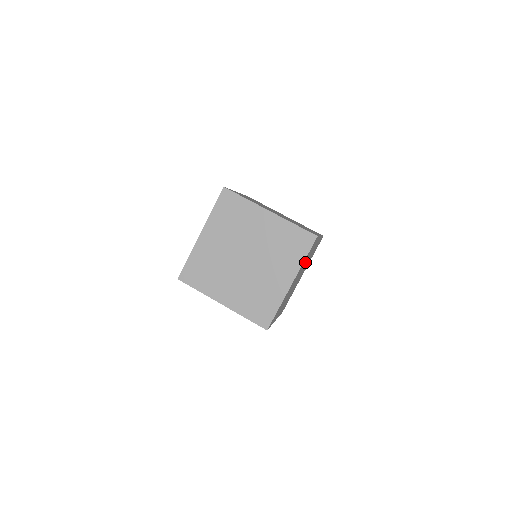
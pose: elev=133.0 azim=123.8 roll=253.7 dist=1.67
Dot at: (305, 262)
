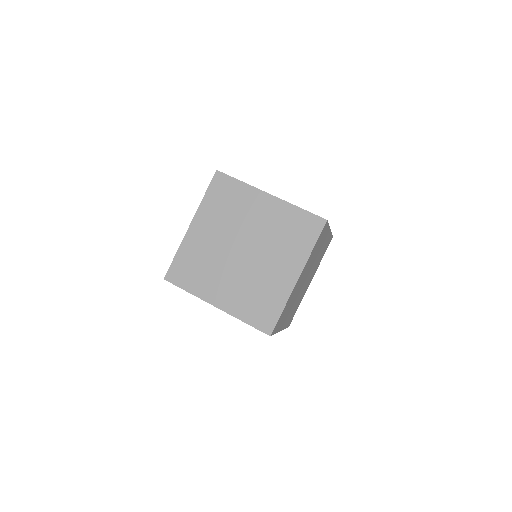
Dot at: (313, 257)
